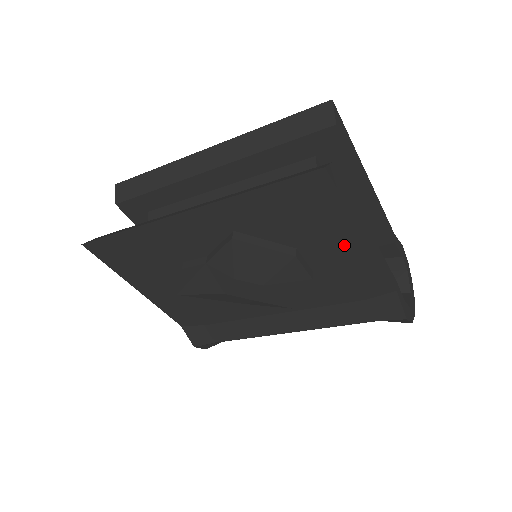
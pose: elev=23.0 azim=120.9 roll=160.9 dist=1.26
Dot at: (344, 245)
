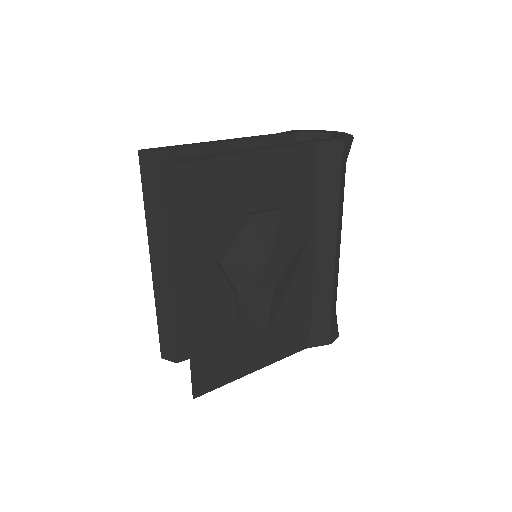
Dot at: (254, 172)
